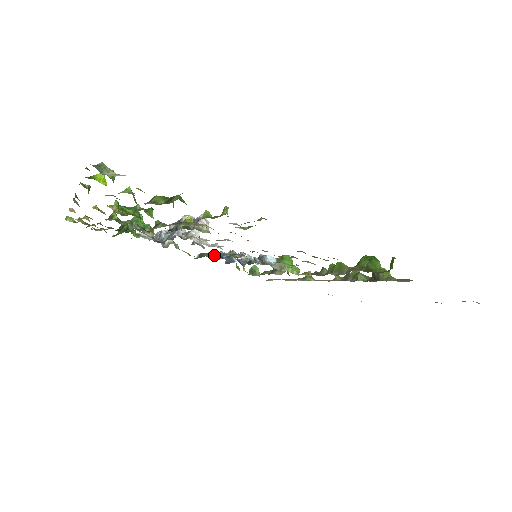
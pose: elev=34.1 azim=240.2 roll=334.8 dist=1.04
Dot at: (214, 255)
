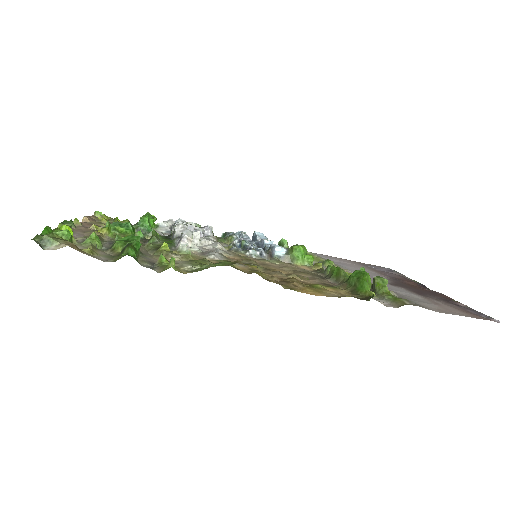
Dot at: (232, 240)
